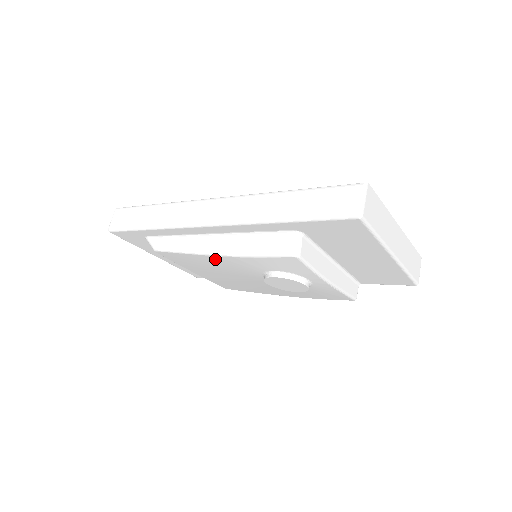
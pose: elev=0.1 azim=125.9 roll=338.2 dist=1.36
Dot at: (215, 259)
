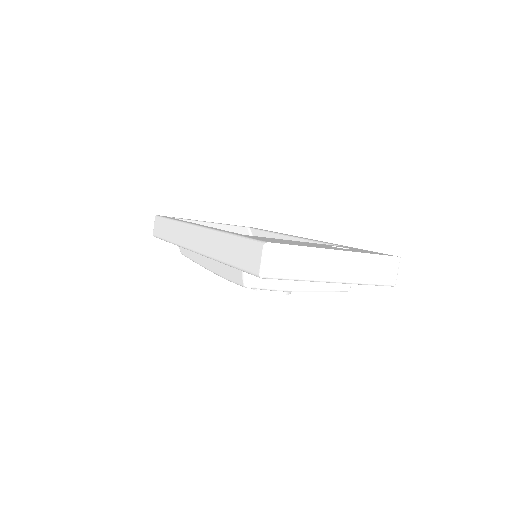
Dot at: occluded
